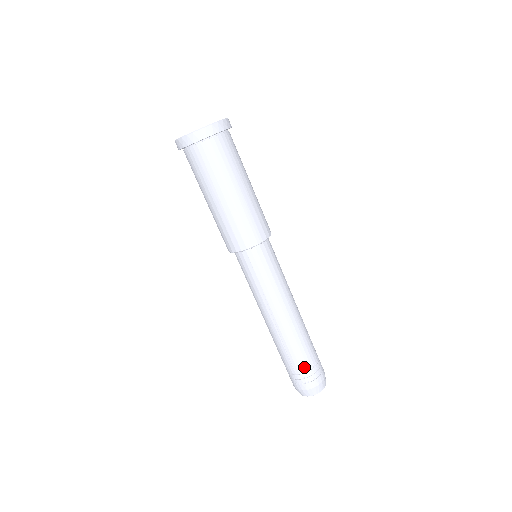
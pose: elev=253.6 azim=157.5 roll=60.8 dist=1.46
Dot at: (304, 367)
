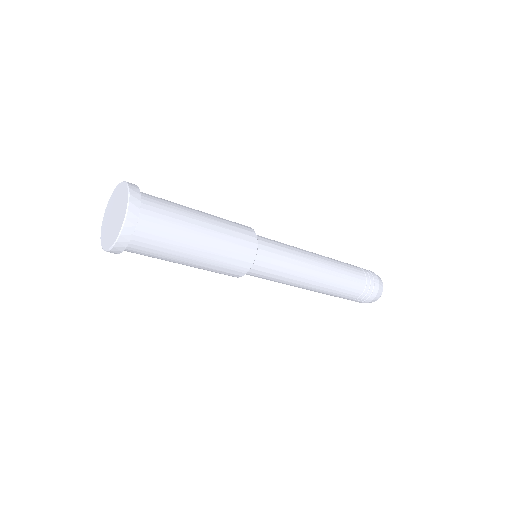
Dot at: (351, 299)
